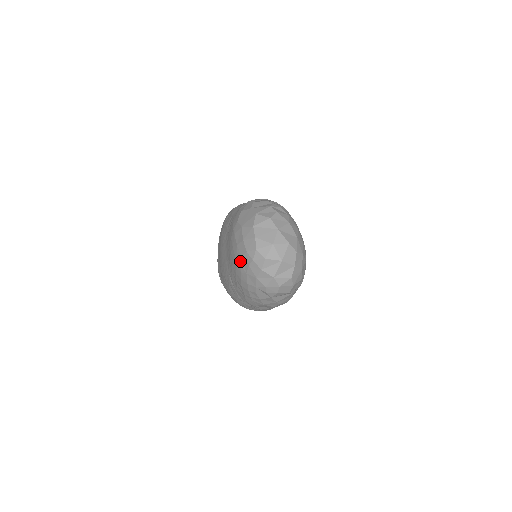
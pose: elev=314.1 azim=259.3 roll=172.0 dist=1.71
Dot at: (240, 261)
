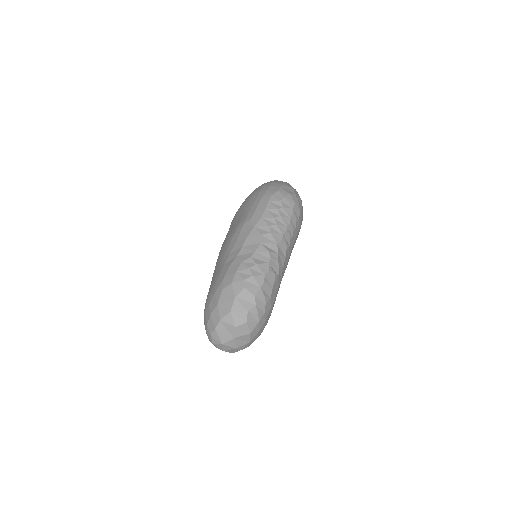
Dot at: (204, 314)
